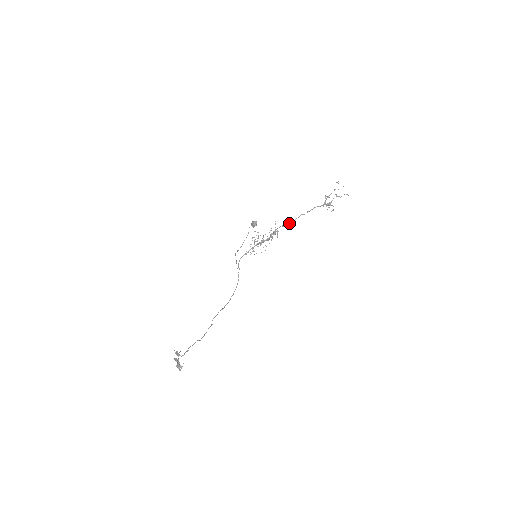
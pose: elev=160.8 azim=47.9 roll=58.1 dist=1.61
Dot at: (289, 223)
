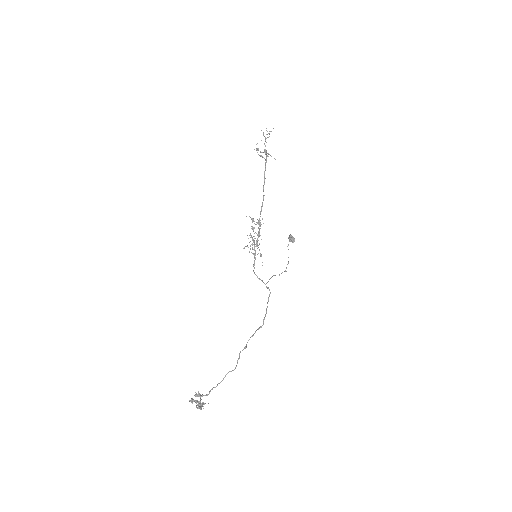
Dot at: (262, 203)
